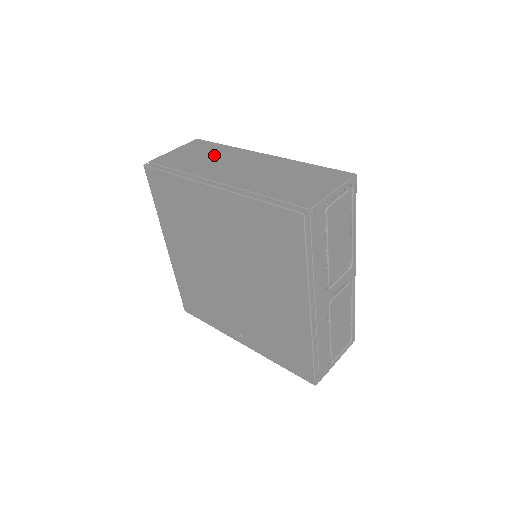
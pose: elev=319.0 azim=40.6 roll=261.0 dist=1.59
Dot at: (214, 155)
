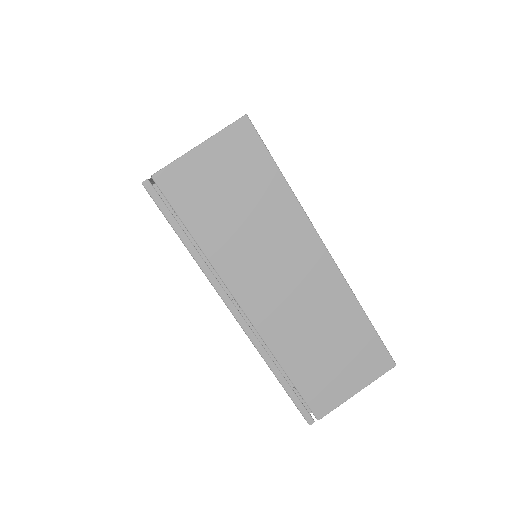
Dot at: (258, 213)
